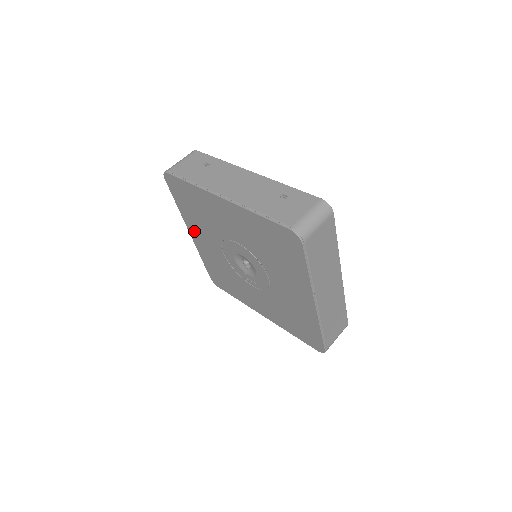
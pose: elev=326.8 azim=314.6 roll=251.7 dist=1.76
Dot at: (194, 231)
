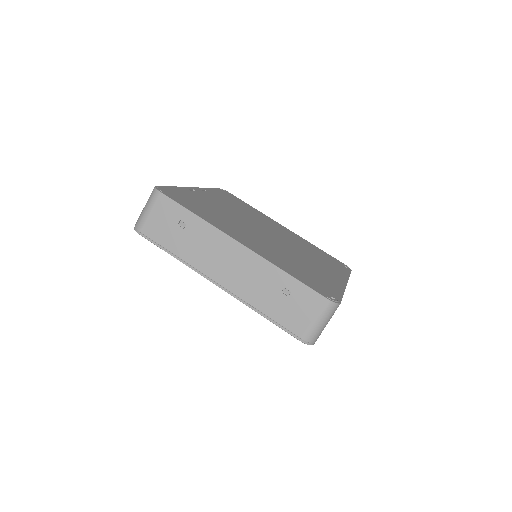
Dot at: occluded
